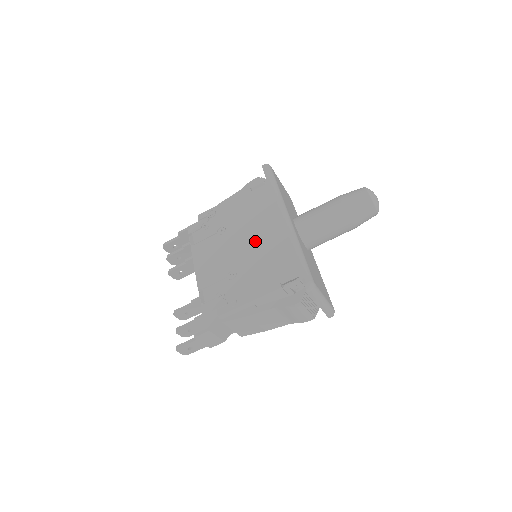
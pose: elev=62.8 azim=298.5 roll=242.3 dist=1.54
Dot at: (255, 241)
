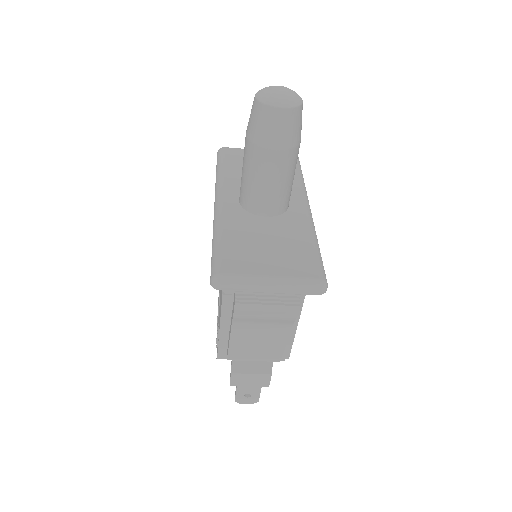
Dot at: occluded
